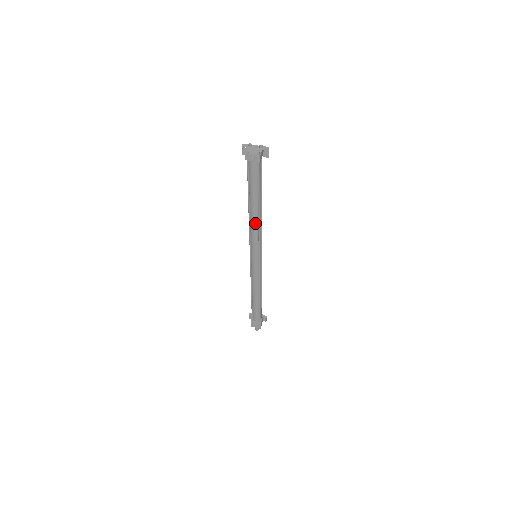
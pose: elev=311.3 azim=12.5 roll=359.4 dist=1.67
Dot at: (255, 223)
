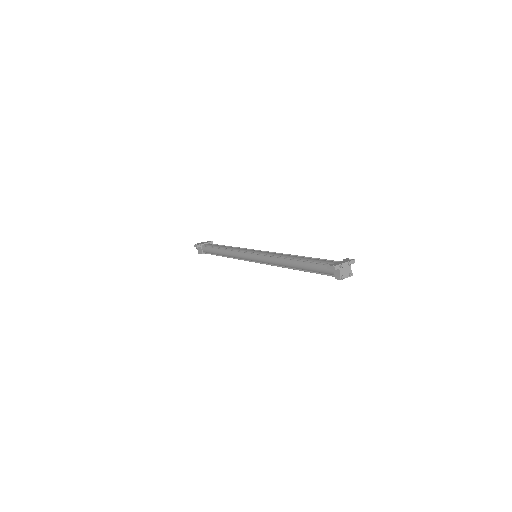
Dot at: occluded
